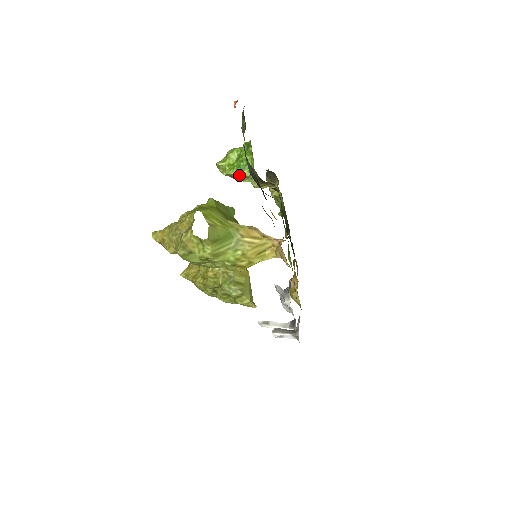
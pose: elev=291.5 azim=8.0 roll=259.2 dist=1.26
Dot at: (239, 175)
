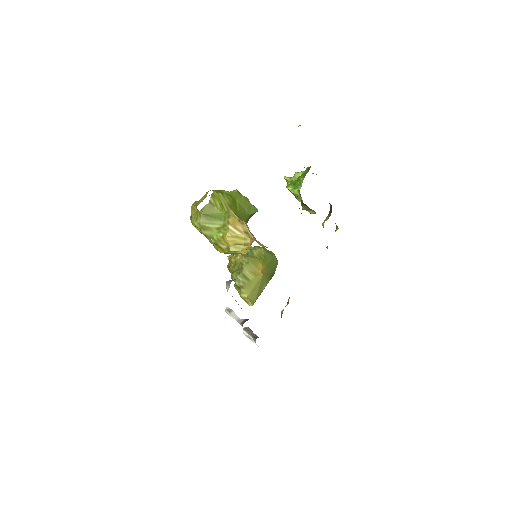
Dot at: (292, 191)
